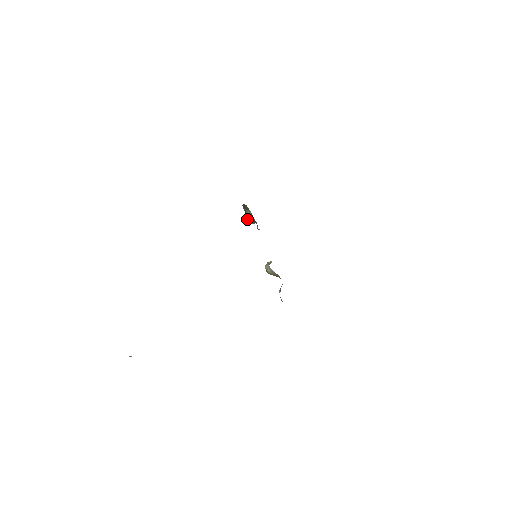
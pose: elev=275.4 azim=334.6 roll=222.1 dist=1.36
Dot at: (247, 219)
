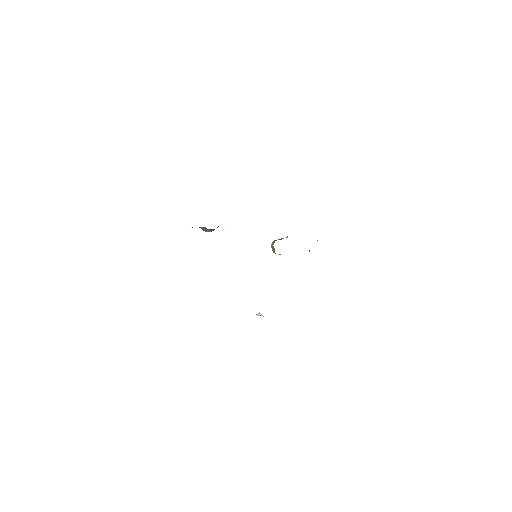
Dot at: occluded
